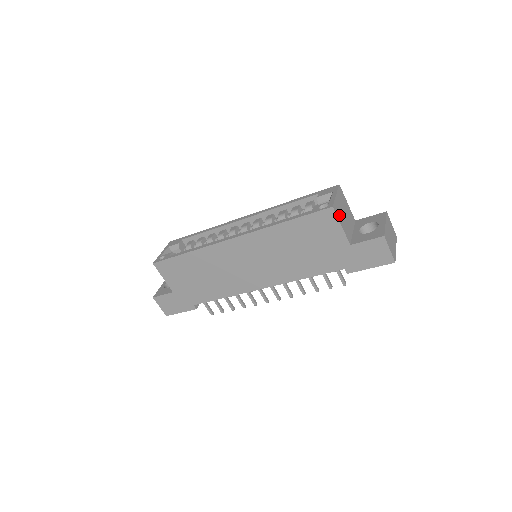
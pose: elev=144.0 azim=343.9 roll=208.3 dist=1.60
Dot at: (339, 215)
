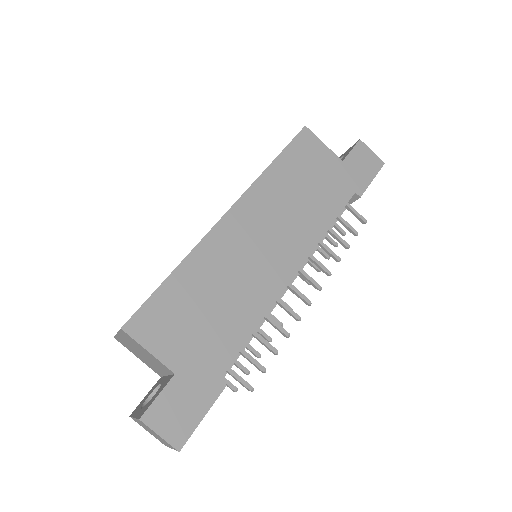
Dot at: occluded
